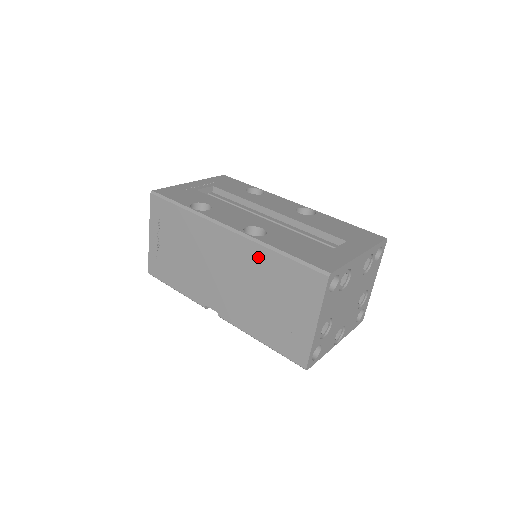
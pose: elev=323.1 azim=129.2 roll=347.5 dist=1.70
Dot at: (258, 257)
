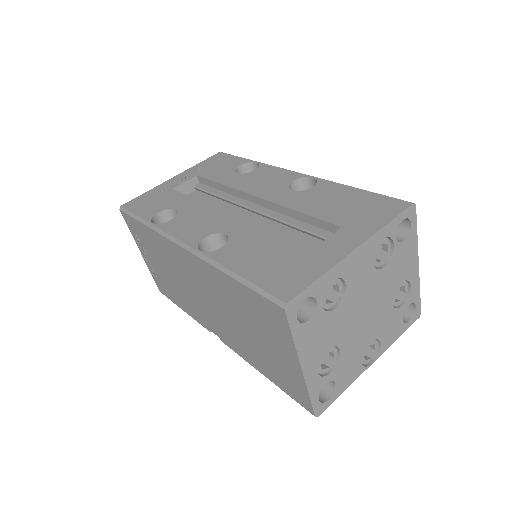
Dot at: (217, 280)
